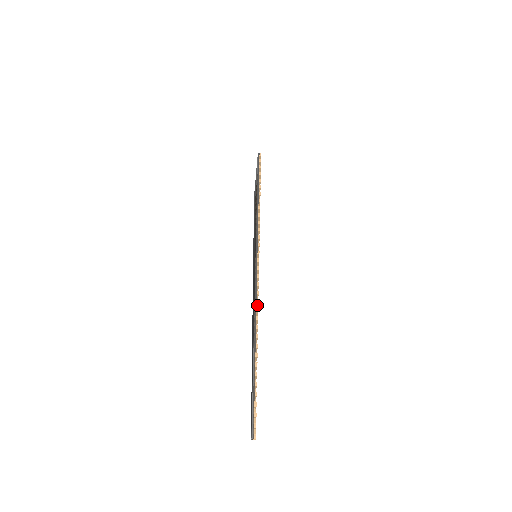
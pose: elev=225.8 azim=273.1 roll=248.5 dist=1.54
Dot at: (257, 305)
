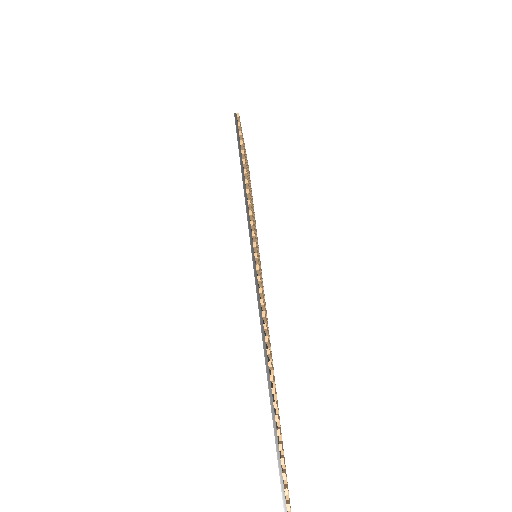
Dot at: (266, 330)
